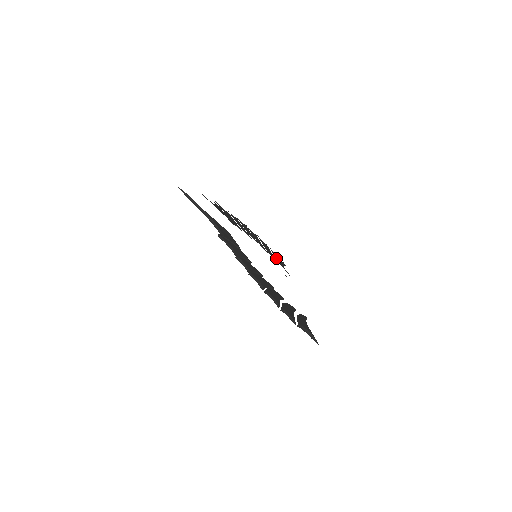
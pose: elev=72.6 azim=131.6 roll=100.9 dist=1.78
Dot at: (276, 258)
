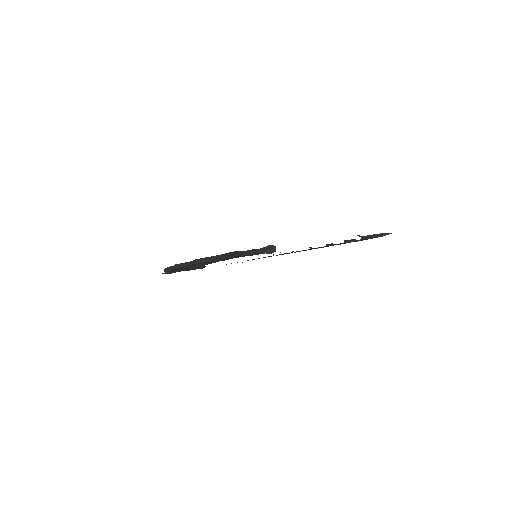
Dot at: occluded
